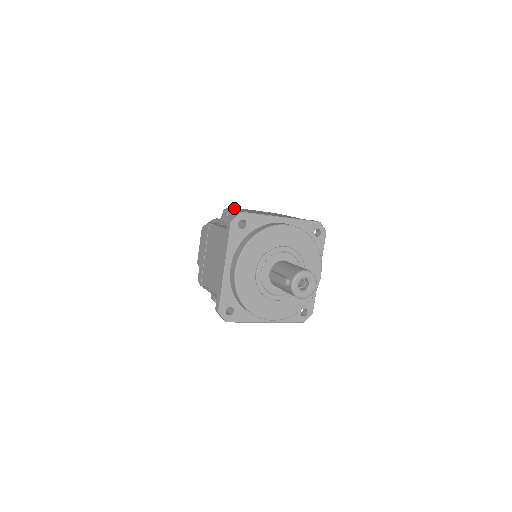
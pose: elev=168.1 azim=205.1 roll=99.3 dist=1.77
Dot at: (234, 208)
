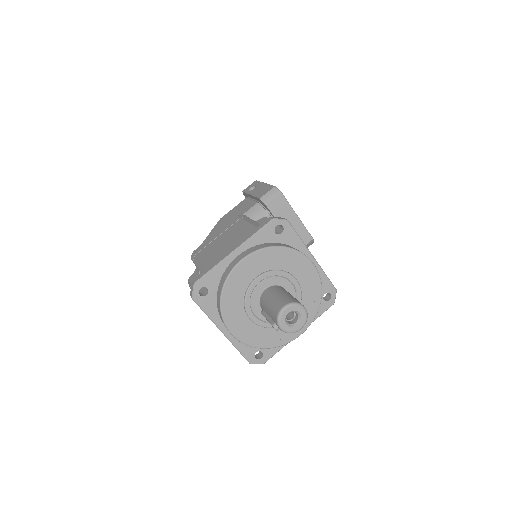
Dot at: (195, 256)
